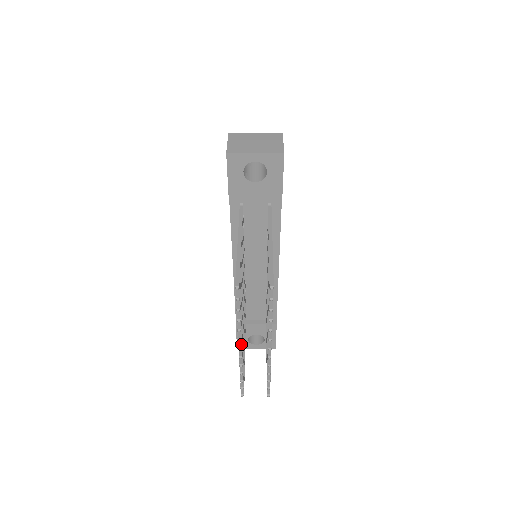
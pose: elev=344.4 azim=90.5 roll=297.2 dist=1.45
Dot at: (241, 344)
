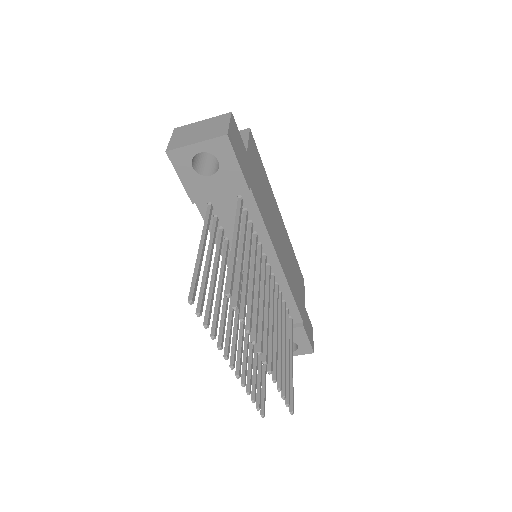
Dot at: (232, 362)
